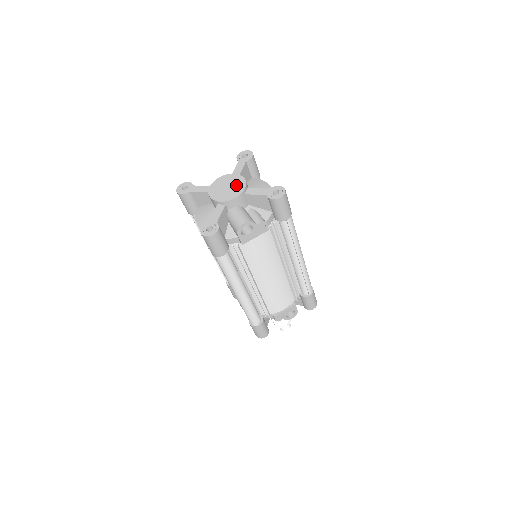
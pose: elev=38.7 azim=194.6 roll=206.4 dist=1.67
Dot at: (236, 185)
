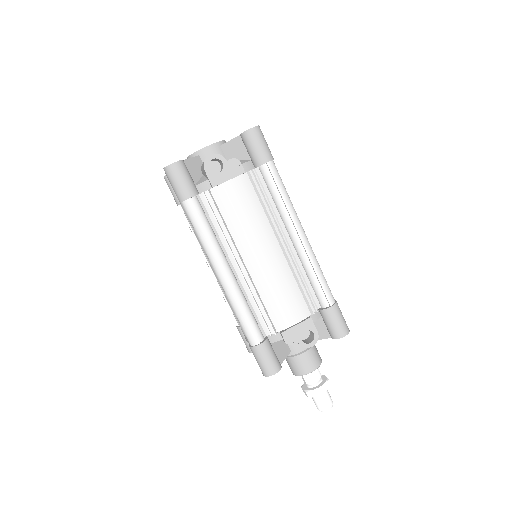
Dot at: occluded
